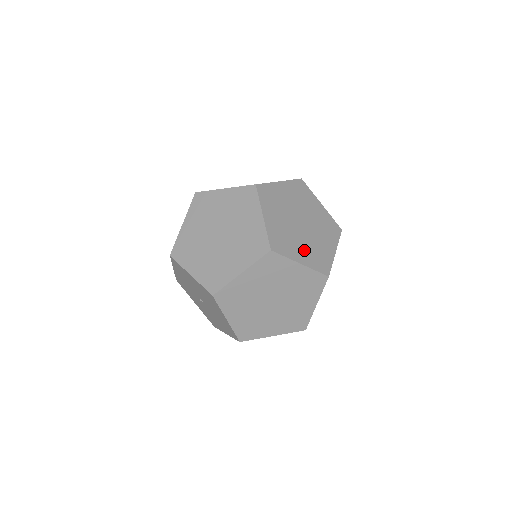
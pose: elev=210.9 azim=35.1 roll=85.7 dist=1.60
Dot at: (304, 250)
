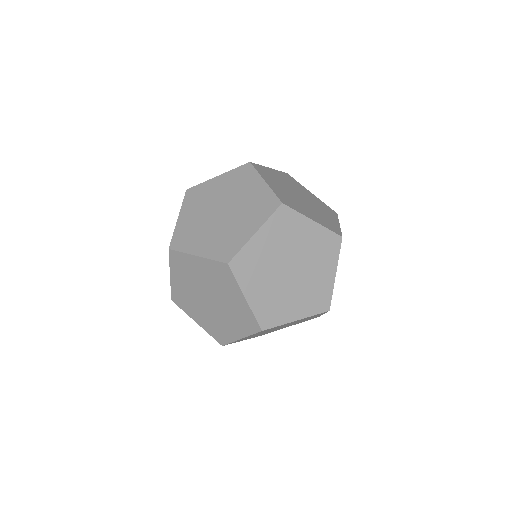
Dot at: (264, 291)
